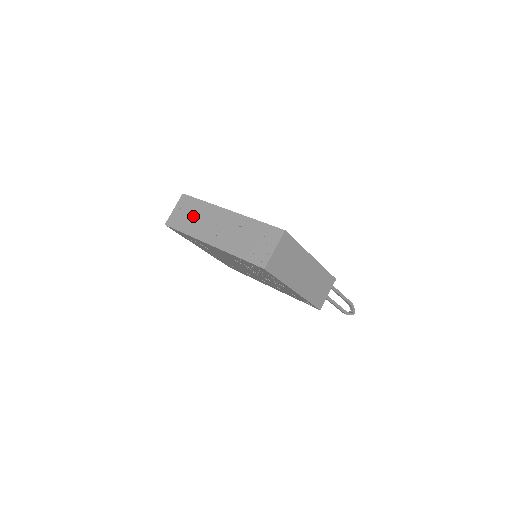
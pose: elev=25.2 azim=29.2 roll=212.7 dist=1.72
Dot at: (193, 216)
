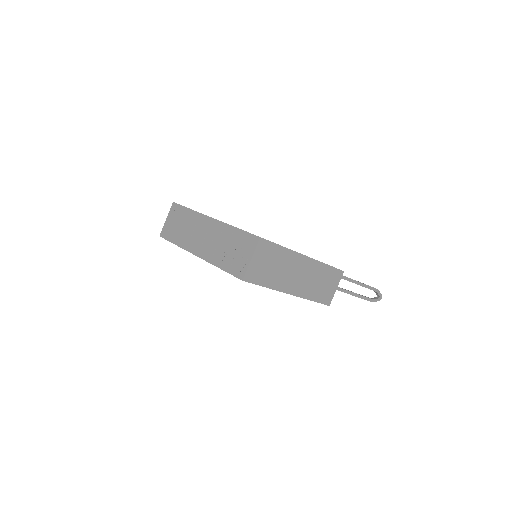
Dot at: (182, 226)
